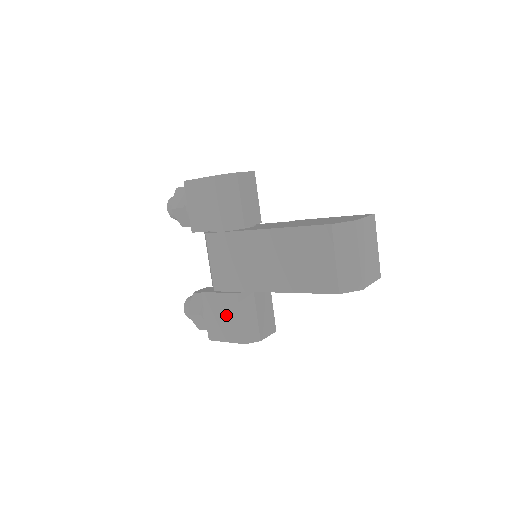
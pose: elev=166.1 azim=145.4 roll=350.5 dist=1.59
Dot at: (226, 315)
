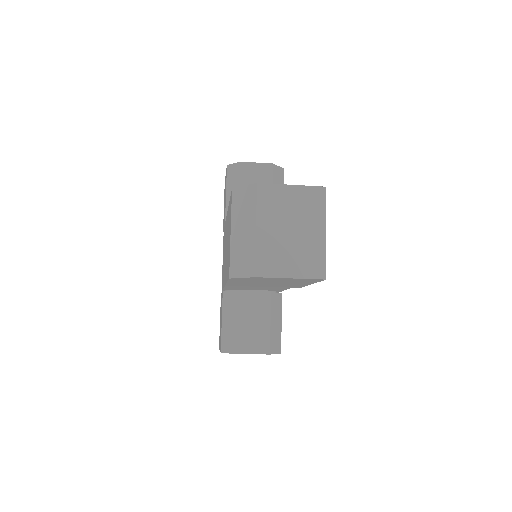
Dot at: occluded
